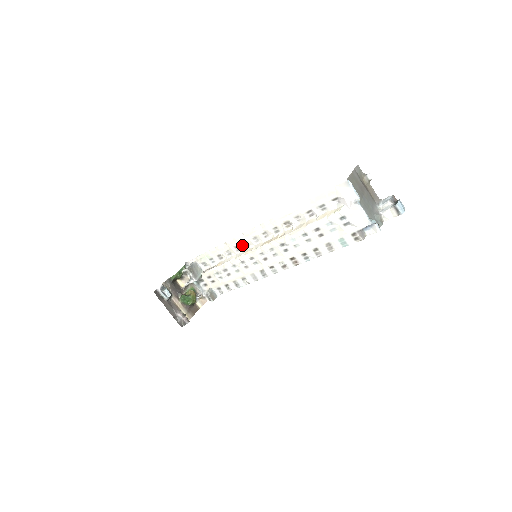
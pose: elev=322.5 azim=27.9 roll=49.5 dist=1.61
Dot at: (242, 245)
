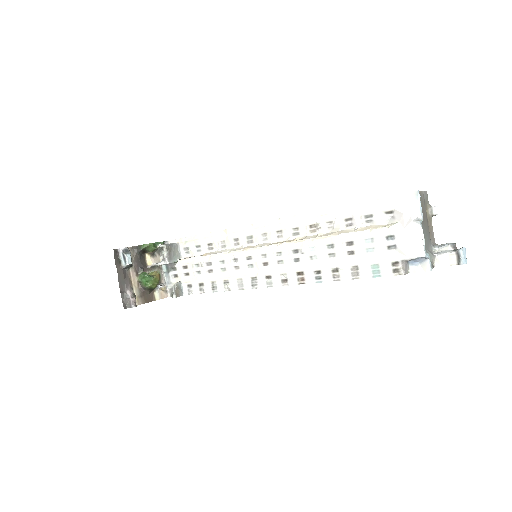
Dot at: (244, 239)
